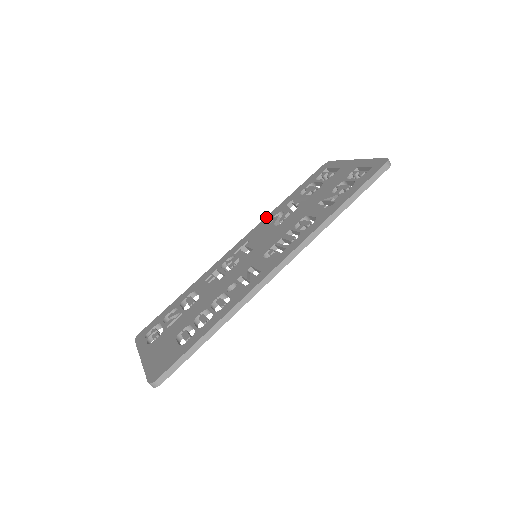
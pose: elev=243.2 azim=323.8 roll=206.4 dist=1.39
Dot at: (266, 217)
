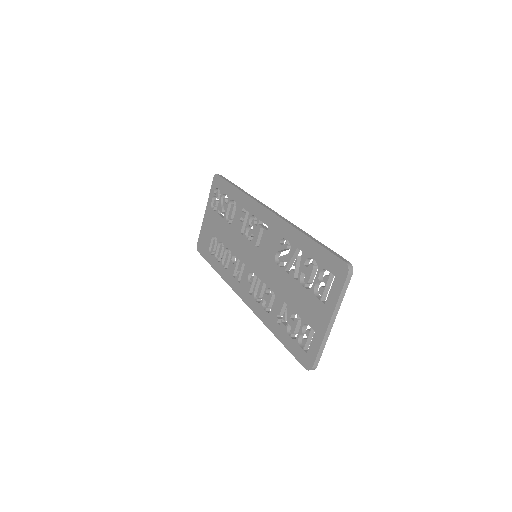
Dot at: (289, 226)
